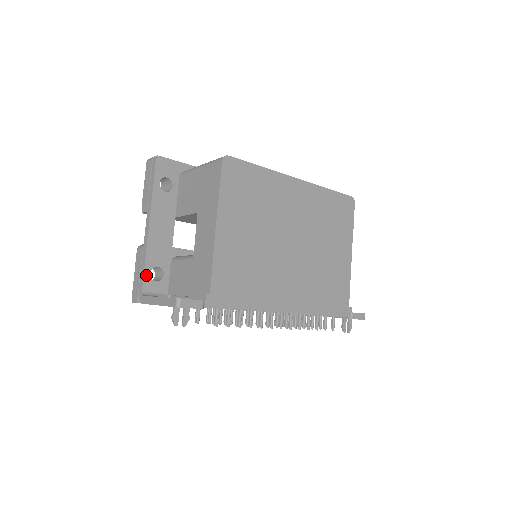
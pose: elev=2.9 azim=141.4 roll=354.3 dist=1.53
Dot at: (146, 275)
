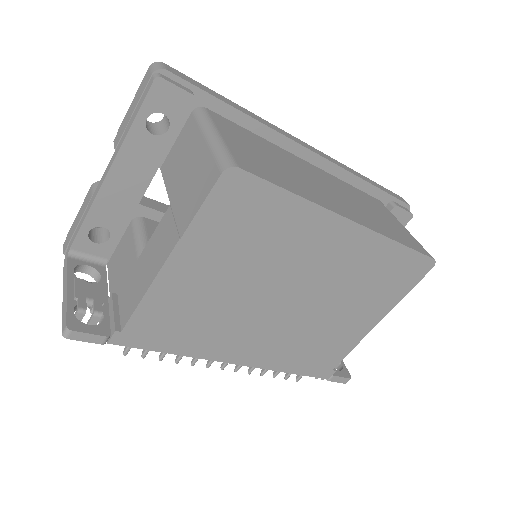
Dot at: (82, 232)
